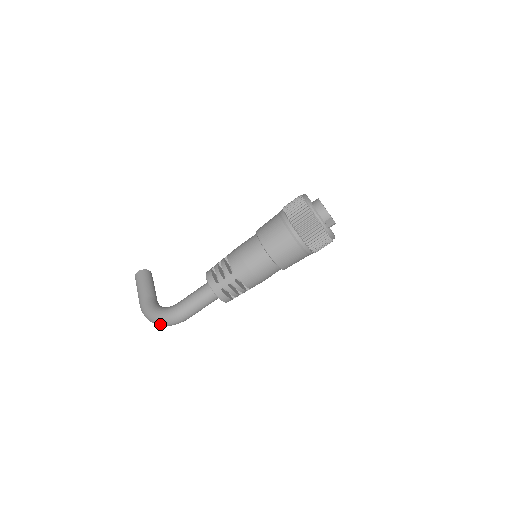
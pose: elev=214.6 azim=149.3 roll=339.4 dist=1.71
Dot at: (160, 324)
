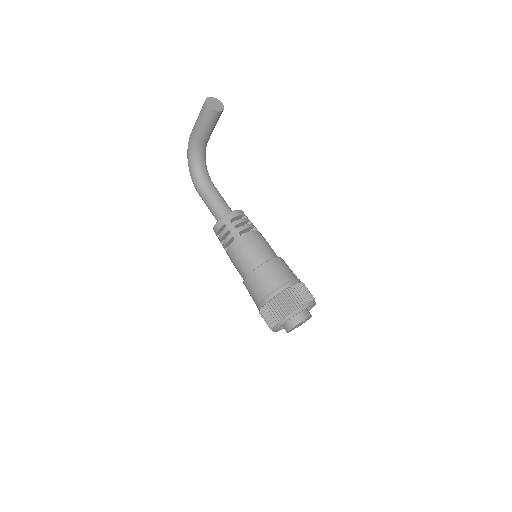
Dot at: occluded
